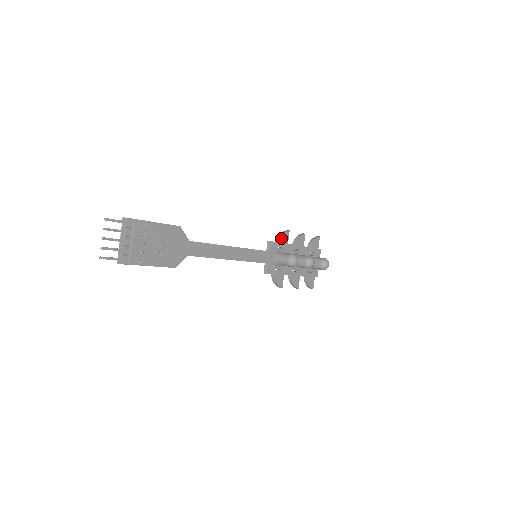
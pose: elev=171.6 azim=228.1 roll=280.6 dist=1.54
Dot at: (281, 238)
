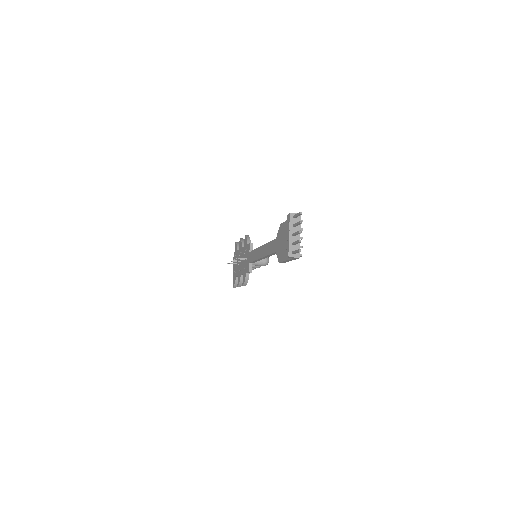
Dot at: (250, 241)
